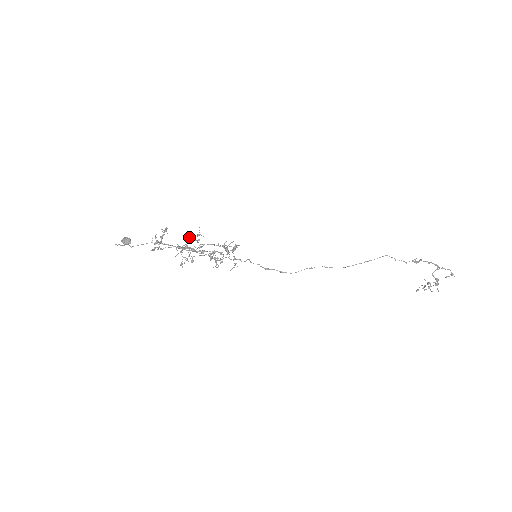
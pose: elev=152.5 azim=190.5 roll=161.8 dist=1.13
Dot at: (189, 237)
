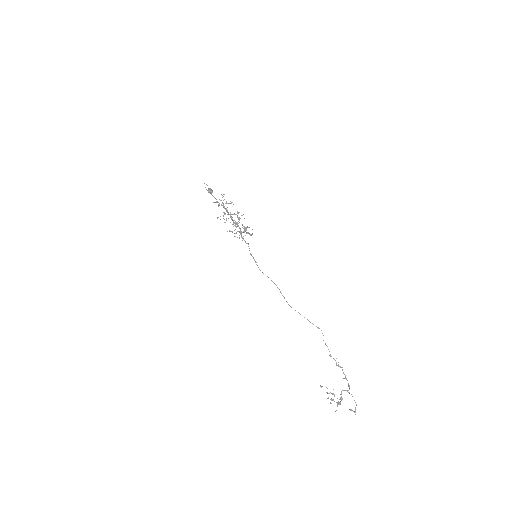
Dot at: (237, 213)
